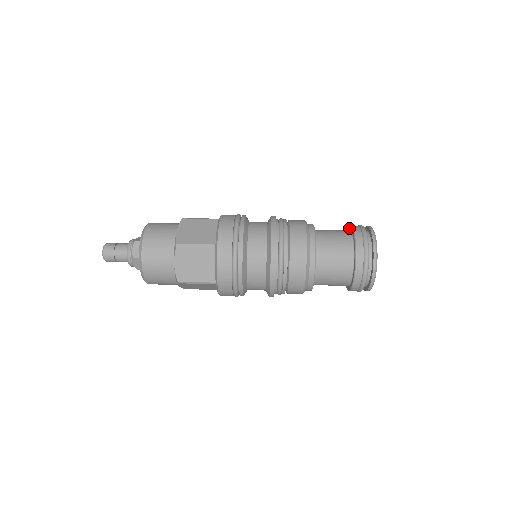
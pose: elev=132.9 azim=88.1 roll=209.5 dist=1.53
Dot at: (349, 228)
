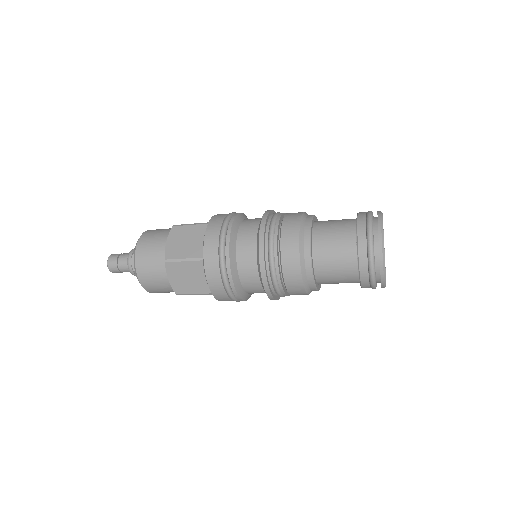
Dot at: occluded
